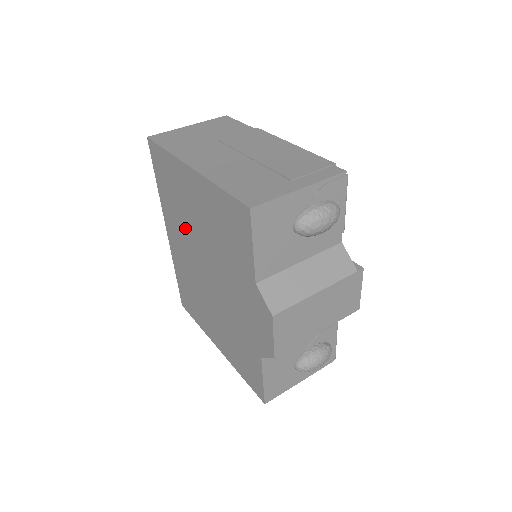
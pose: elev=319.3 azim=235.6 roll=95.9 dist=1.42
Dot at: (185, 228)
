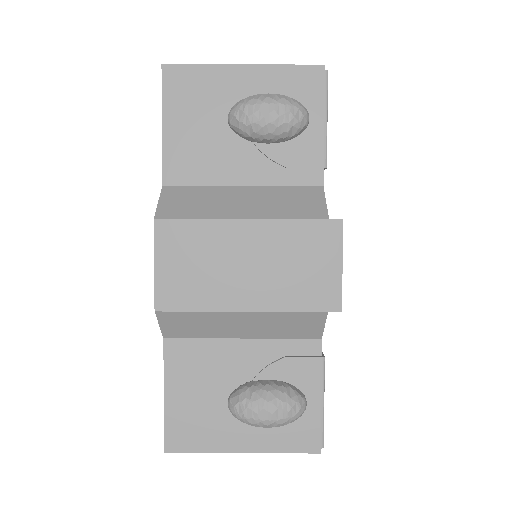
Dot at: occluded
